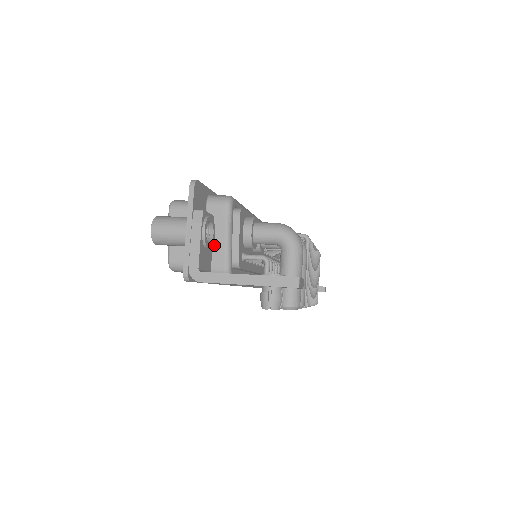
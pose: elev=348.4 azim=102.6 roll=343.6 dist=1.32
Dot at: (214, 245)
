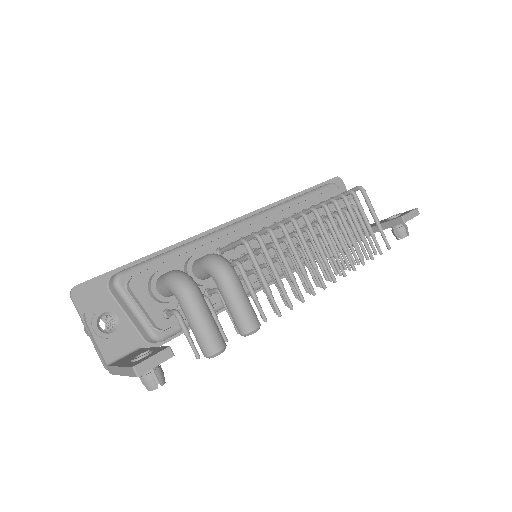
Dot at: (134, 320)
